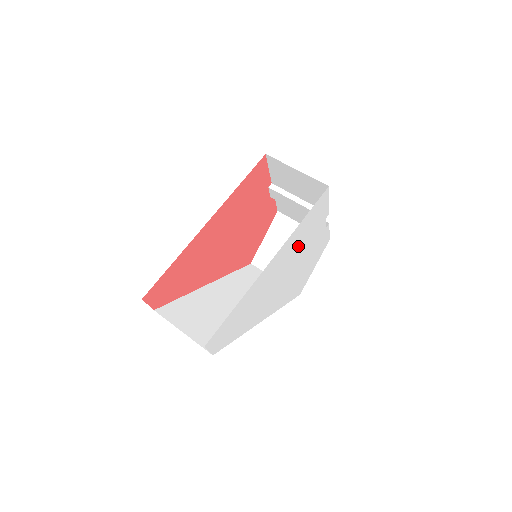
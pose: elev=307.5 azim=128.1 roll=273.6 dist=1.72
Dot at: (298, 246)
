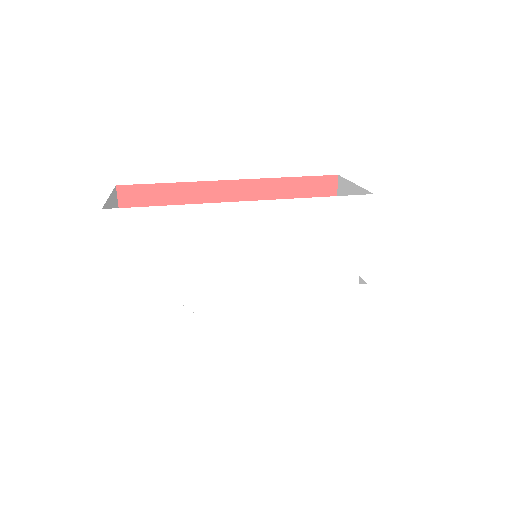
Dot at: (299, 246)
